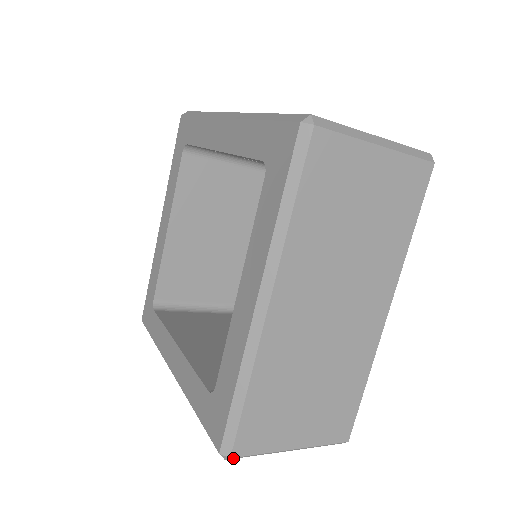
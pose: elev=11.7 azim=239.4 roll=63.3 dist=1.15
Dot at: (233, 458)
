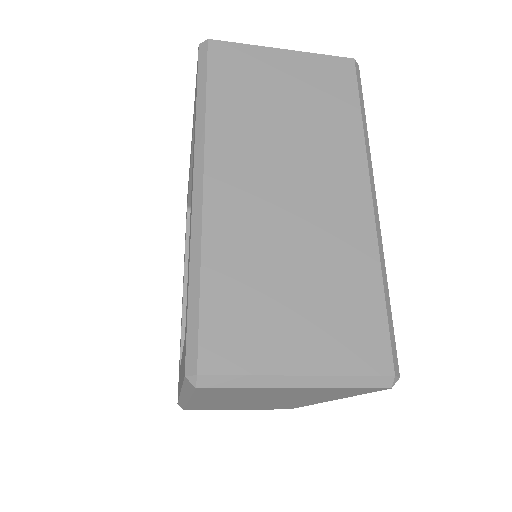
Dot at: (206, 383)
